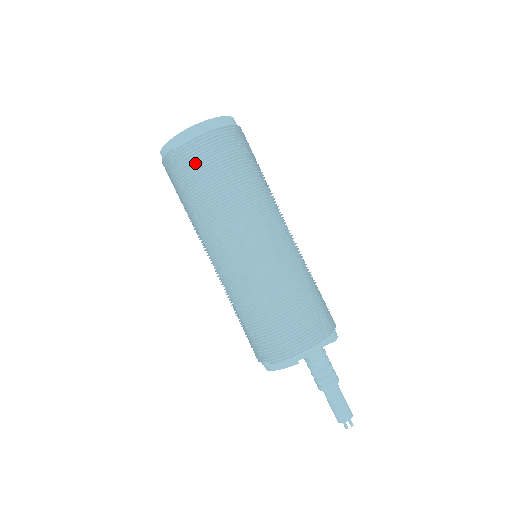
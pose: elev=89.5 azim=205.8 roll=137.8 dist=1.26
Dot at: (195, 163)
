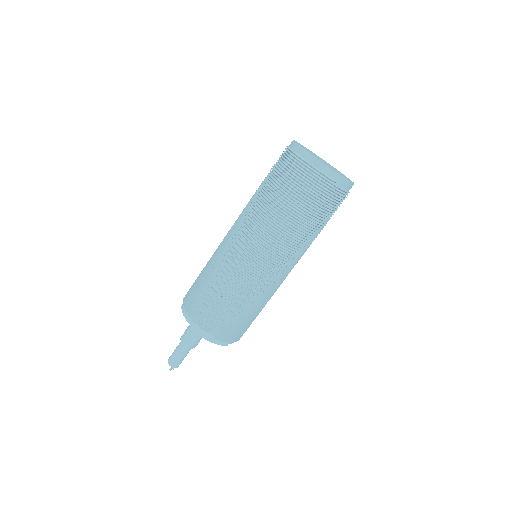
Dot at: (331, 206)
